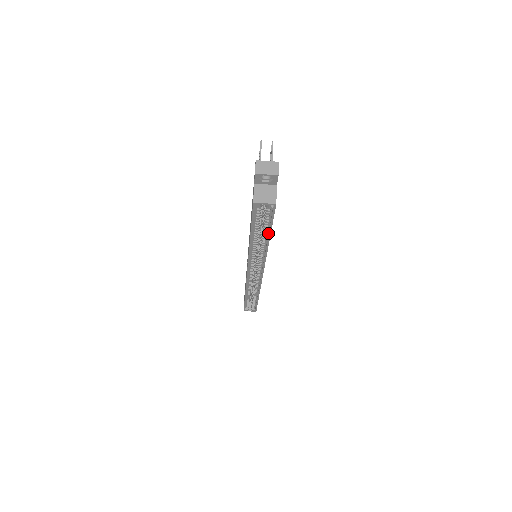
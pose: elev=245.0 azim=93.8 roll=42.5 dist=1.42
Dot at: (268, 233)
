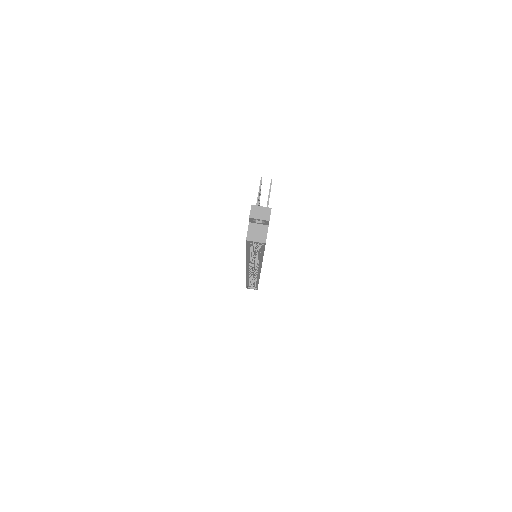
Dot at: (261, 254)
